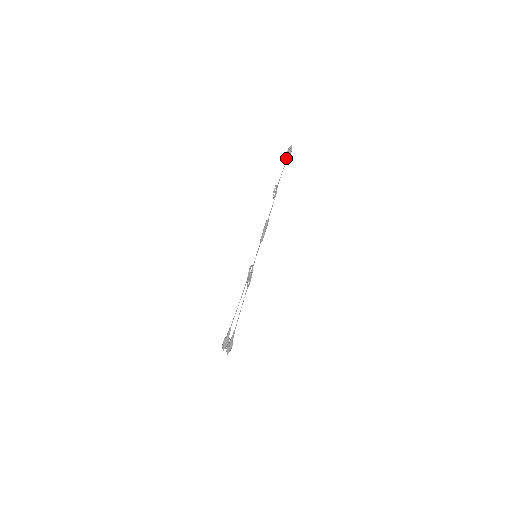
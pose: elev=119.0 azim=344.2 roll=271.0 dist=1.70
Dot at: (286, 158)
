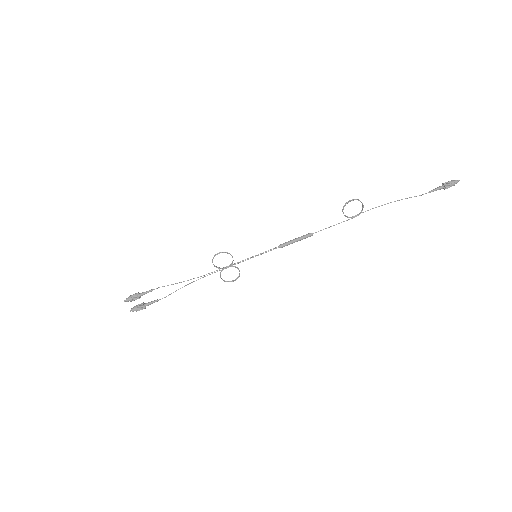
Dot at: occluded
